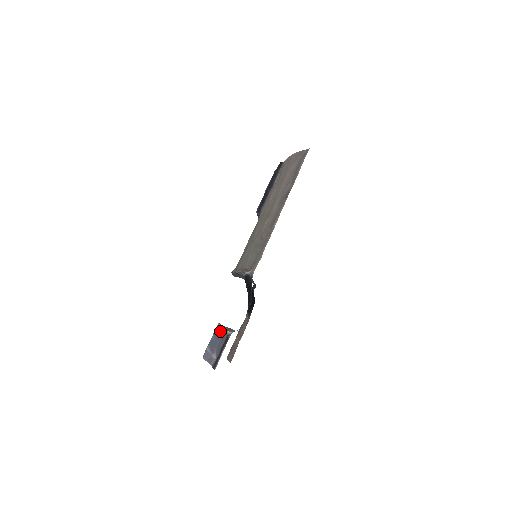
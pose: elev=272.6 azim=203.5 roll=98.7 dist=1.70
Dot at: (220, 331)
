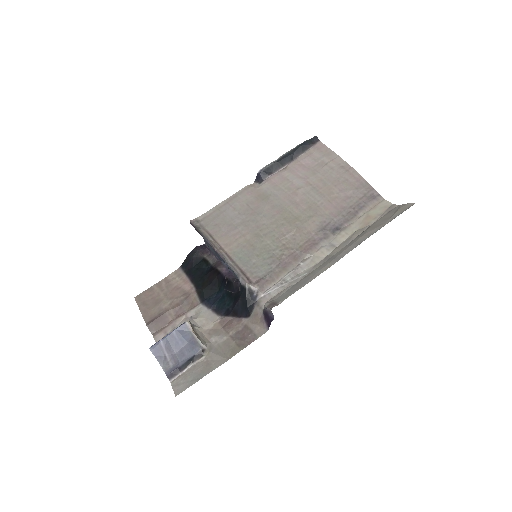
Dot at: (189, 333)
